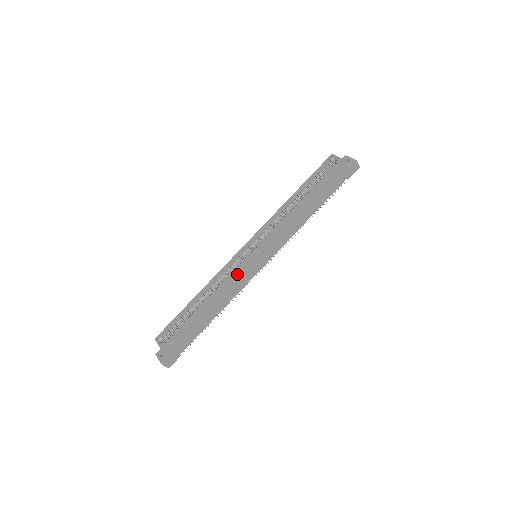
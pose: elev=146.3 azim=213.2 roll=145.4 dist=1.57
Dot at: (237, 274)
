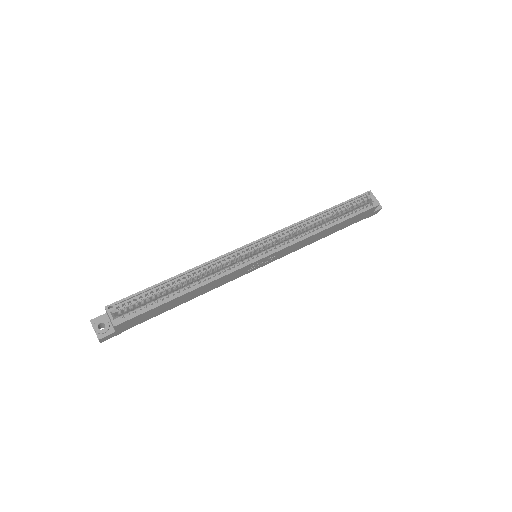
Dot at: (236, 272)
